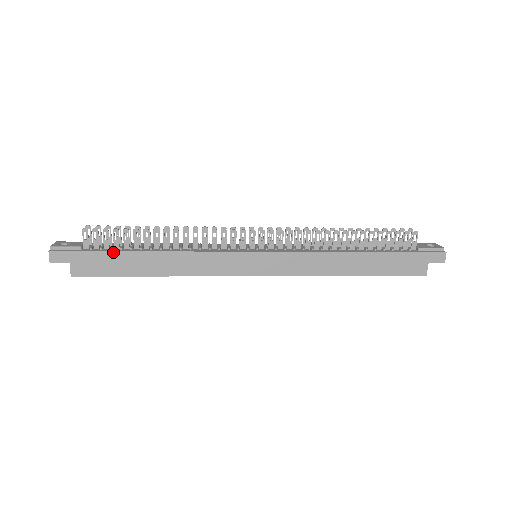
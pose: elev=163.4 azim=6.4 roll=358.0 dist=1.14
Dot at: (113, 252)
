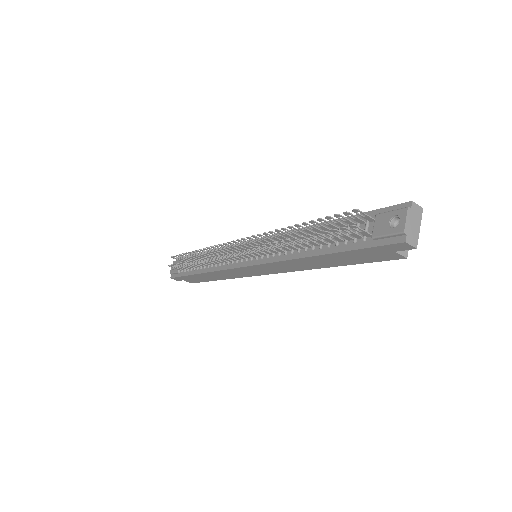
Dot at: (189, 276)
